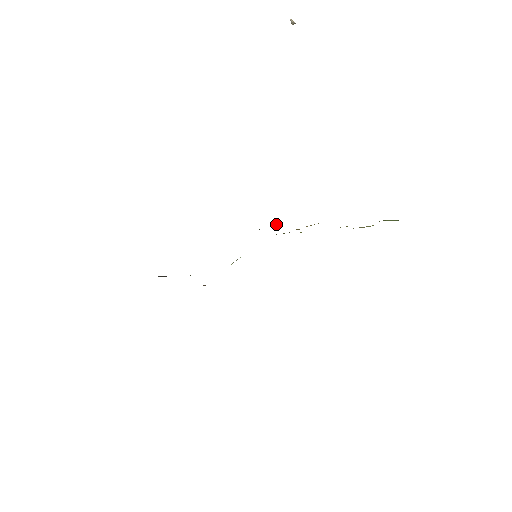
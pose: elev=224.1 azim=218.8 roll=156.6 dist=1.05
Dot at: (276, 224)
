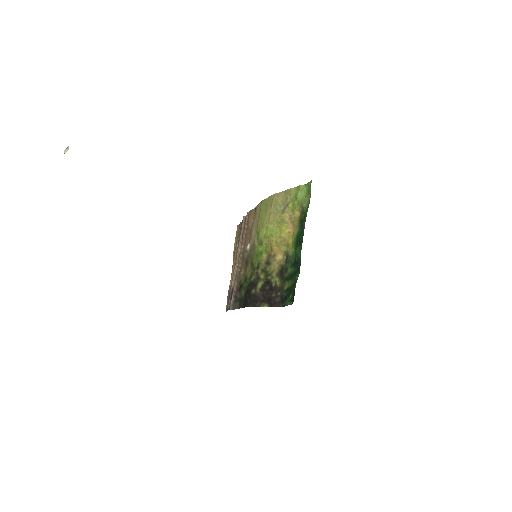
Dot at: (278, 282)
